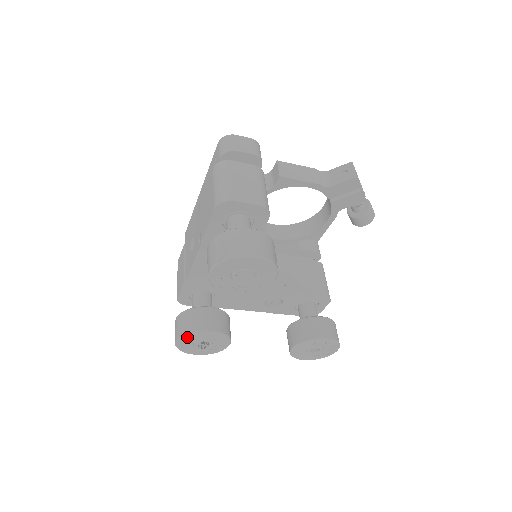
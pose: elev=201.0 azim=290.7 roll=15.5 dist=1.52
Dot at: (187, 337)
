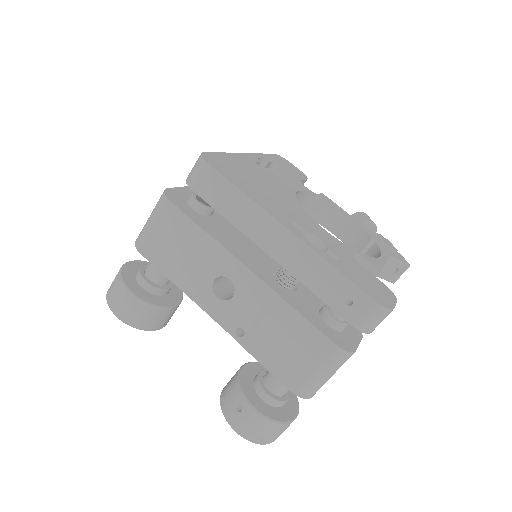
Dot at: (134, 324)
